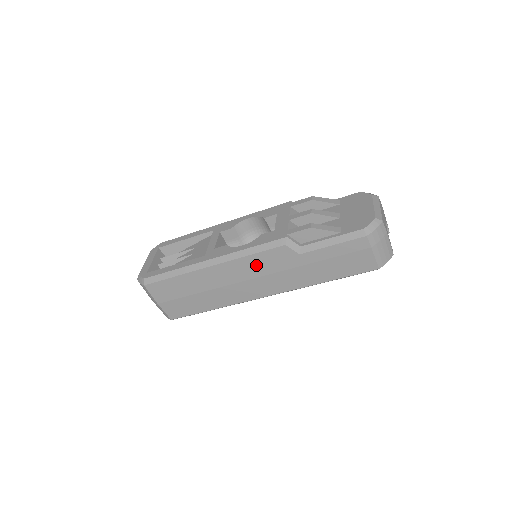
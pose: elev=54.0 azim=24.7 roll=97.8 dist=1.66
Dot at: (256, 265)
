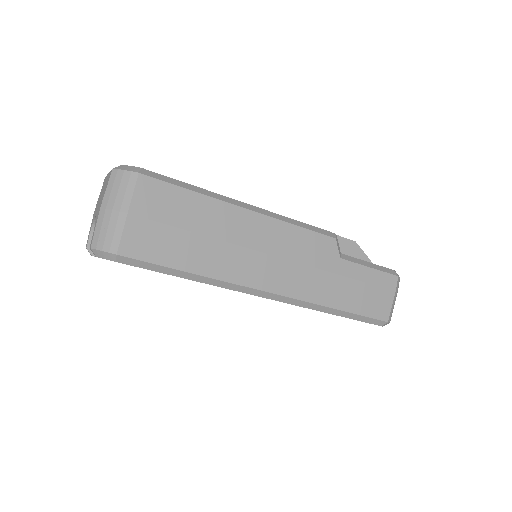
Dot at: (294, 242)
